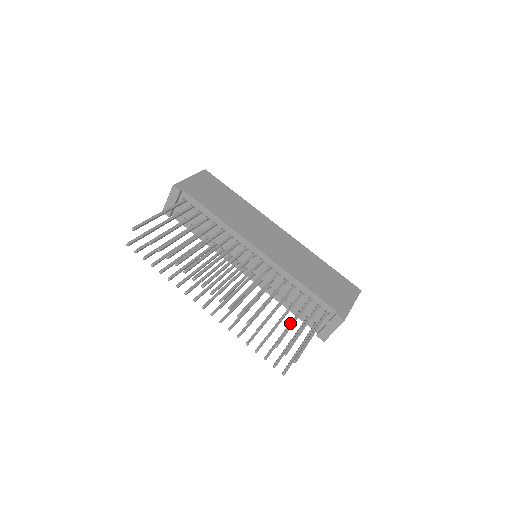
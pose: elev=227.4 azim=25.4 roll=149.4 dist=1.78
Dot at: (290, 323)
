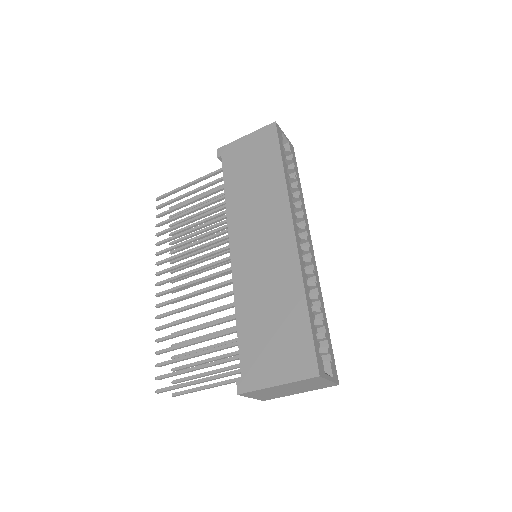
Dot at: (228, 353)
